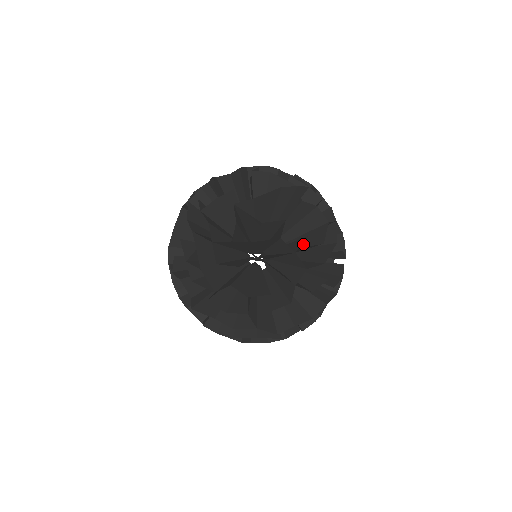
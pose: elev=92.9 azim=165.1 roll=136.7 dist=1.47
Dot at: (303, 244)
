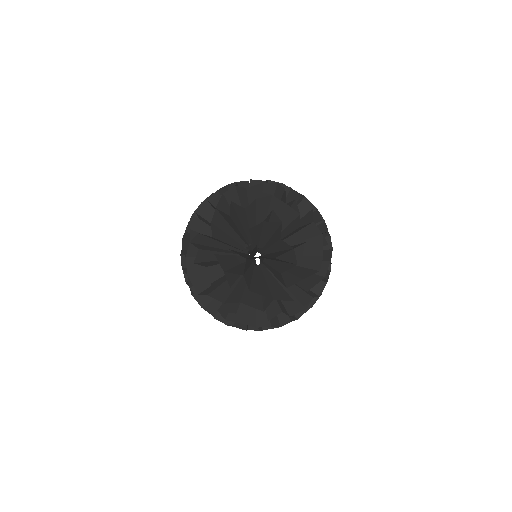
Dot at: occluded
